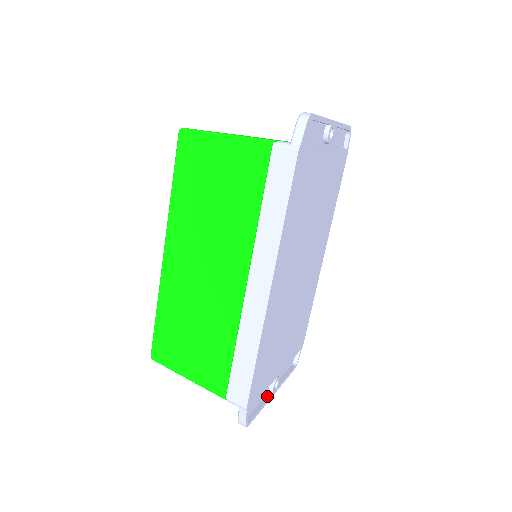
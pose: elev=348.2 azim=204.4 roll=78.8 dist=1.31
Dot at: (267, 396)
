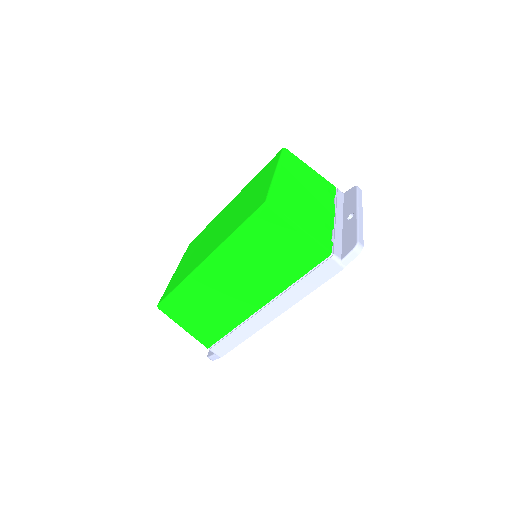
Dot at: occluded
